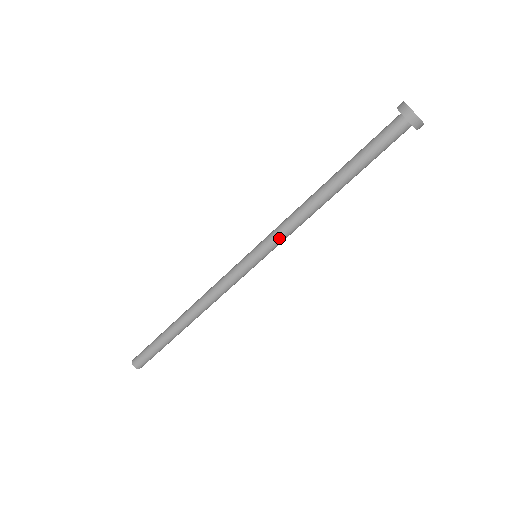
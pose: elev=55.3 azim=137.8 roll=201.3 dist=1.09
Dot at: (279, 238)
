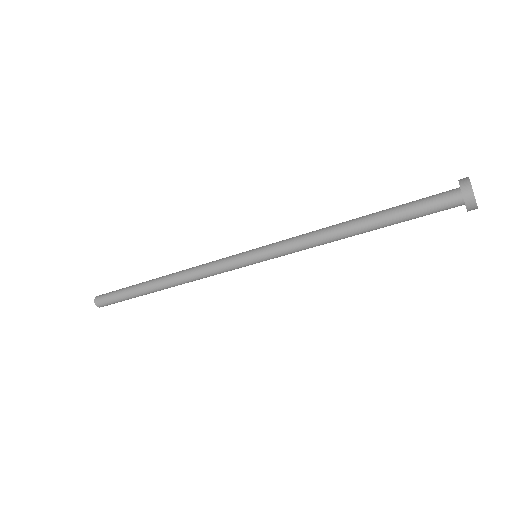
Dot at: (286, 251)
